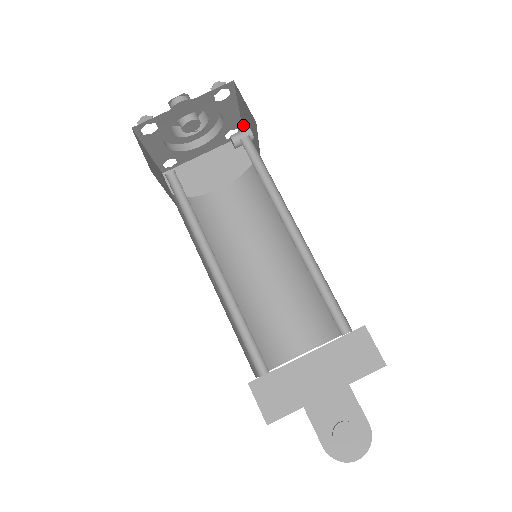
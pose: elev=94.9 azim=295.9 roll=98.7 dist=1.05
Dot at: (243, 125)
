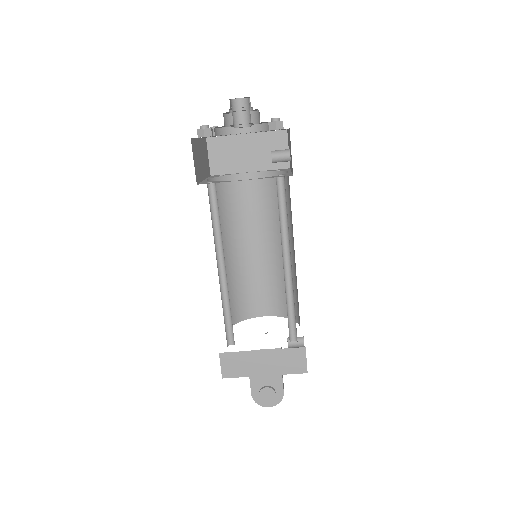
Dot at: occluded
